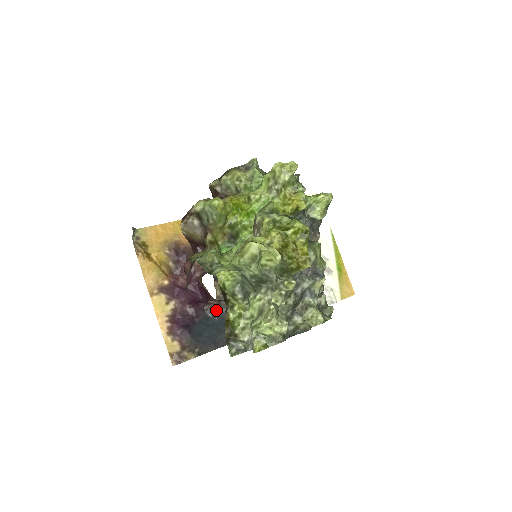
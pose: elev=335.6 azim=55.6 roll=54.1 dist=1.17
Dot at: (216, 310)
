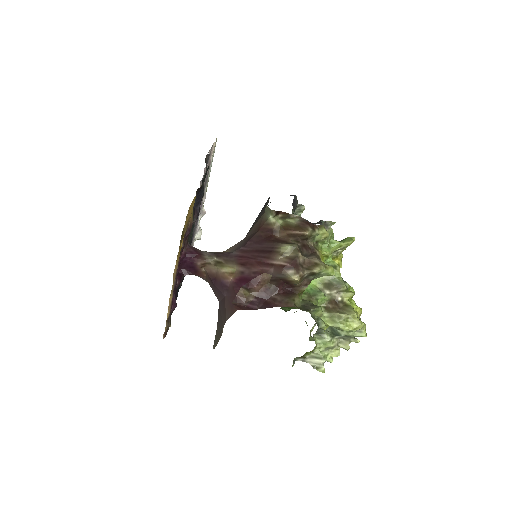
Dot at: occluded
